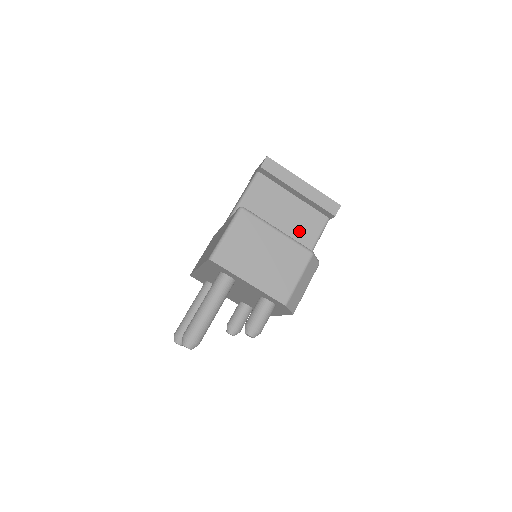
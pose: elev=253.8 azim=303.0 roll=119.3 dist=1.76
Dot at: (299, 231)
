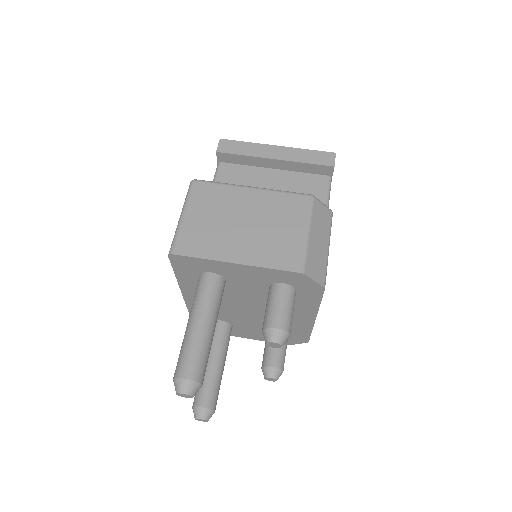
Dot at: occluded
